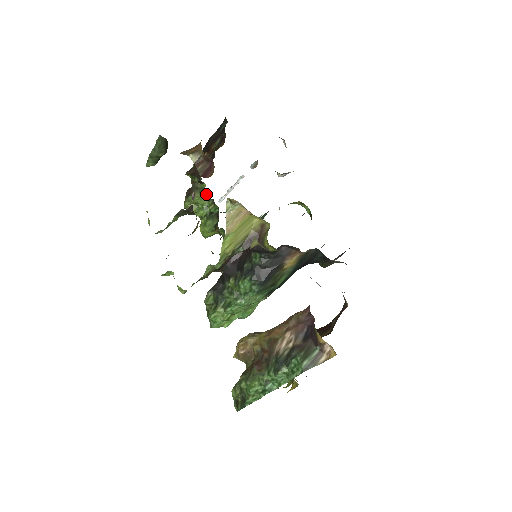
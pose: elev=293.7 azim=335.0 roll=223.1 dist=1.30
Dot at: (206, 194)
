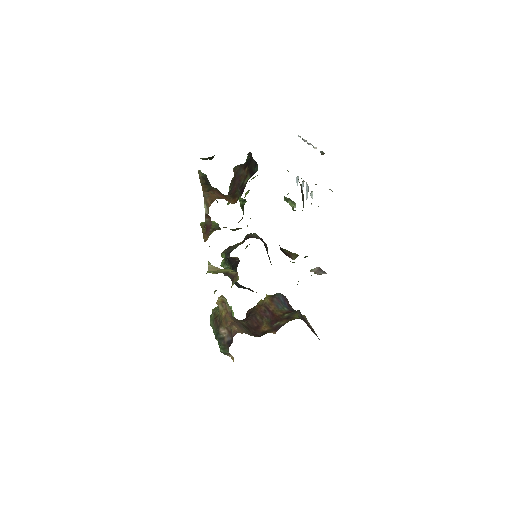
Dot at: occluded
